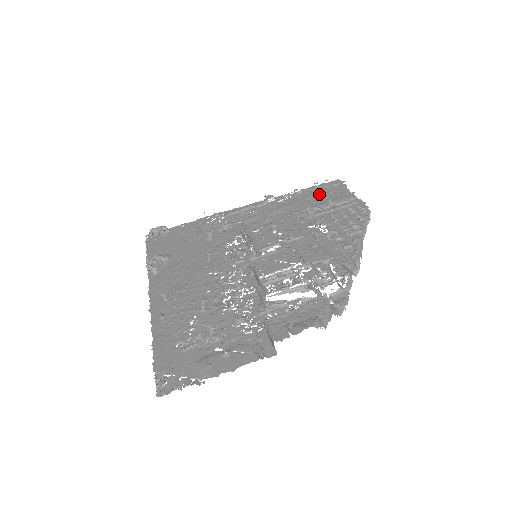
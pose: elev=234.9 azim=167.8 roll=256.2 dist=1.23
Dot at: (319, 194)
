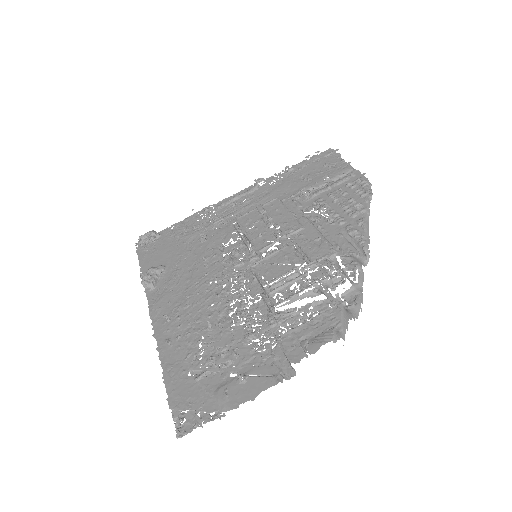
Dot at: (312, 169)
